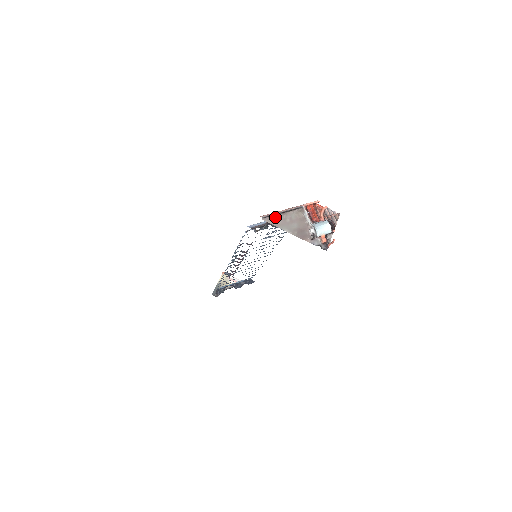
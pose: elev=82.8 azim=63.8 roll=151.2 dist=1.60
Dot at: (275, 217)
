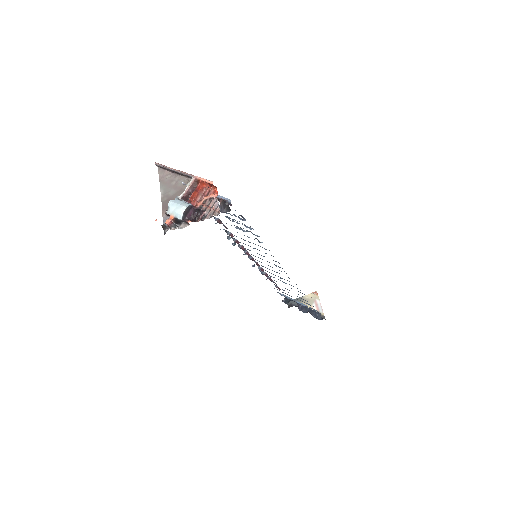
Dot at: (169, 173)
